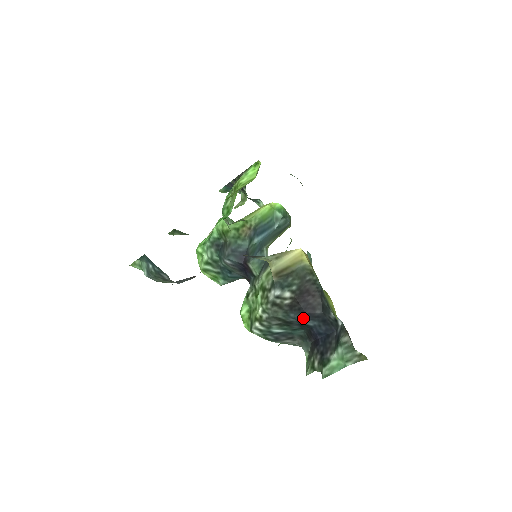
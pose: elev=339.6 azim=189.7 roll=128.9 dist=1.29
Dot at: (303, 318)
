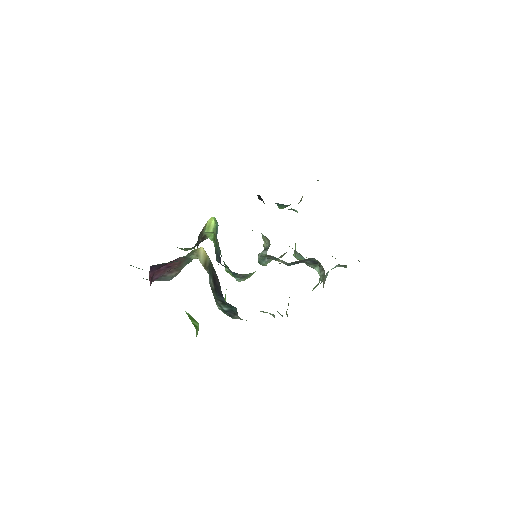
Dot at: (220, 297)
